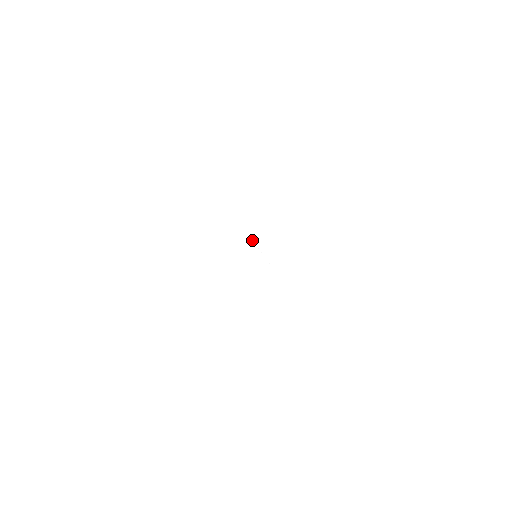
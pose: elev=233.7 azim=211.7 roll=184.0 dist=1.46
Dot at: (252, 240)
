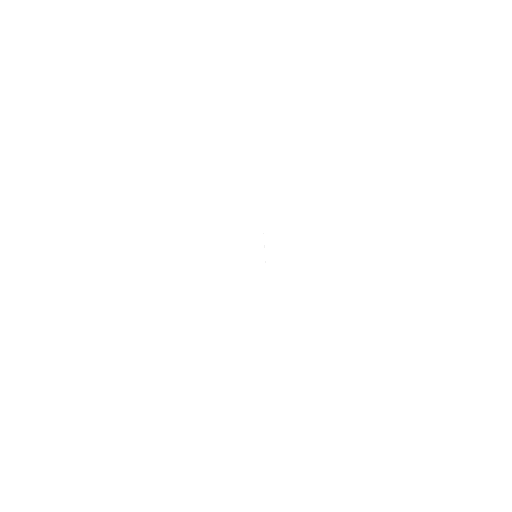
Dot at: occluded
